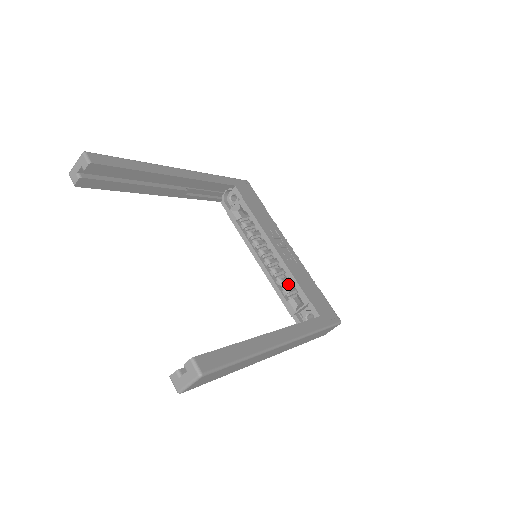
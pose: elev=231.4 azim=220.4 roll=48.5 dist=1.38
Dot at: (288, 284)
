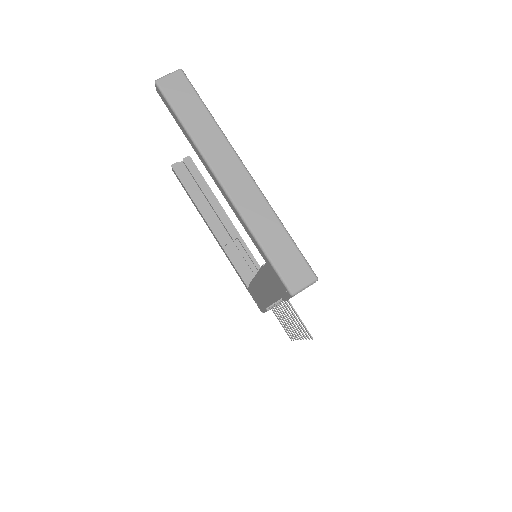
Dot at: occluded
